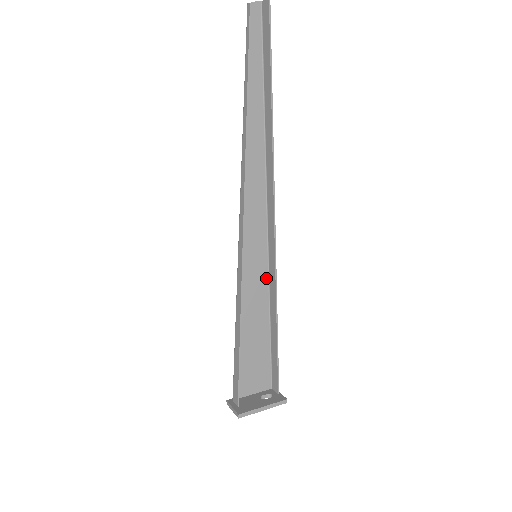
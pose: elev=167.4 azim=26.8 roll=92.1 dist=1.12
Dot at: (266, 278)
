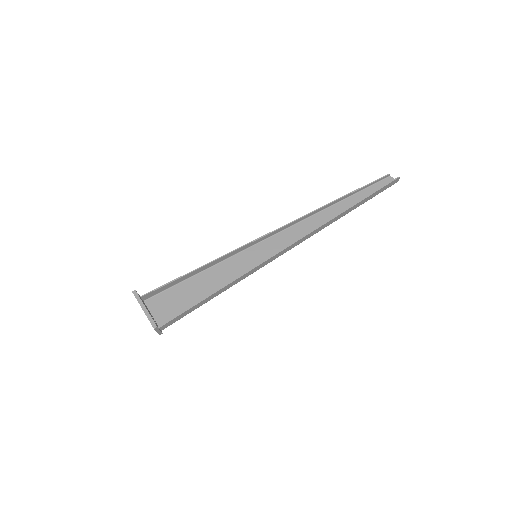
Dot at: occluded
